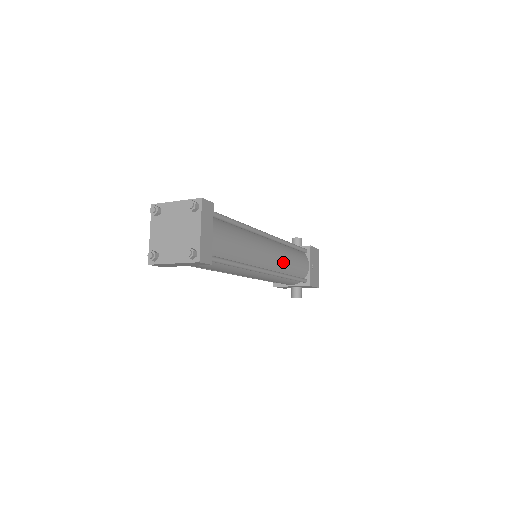
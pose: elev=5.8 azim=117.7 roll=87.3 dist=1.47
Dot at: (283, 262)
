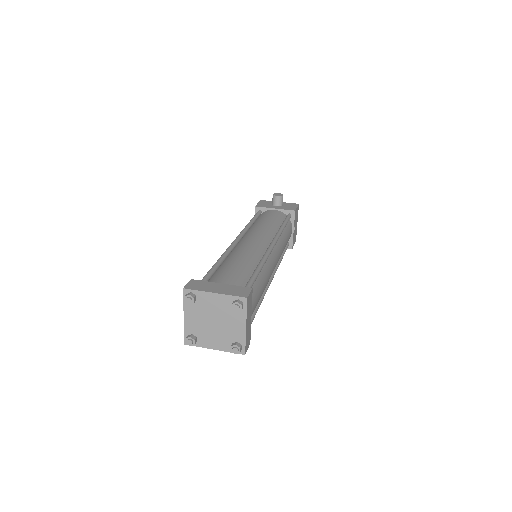
Dot at: (280, 256)
